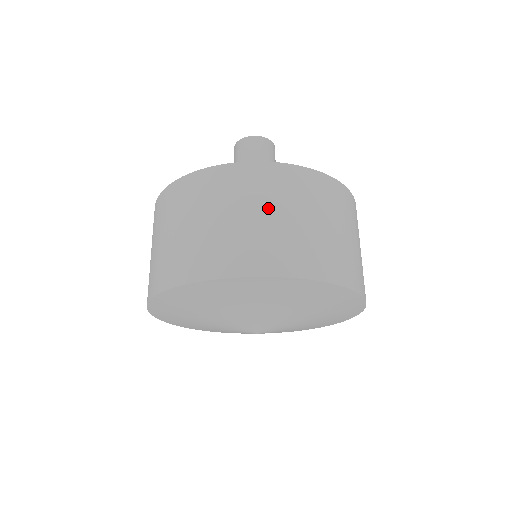
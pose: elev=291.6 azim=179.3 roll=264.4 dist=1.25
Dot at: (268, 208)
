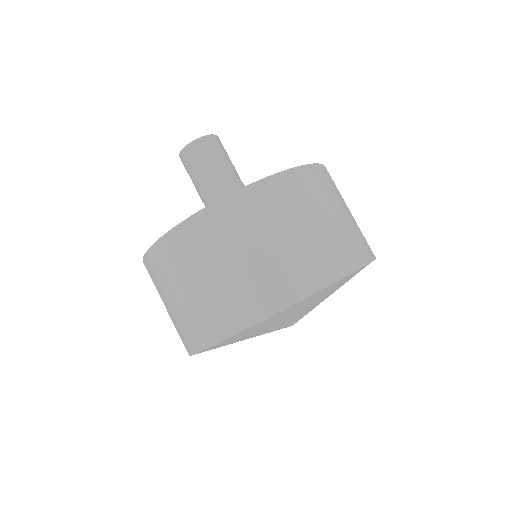
Dot at: (311, 215)
